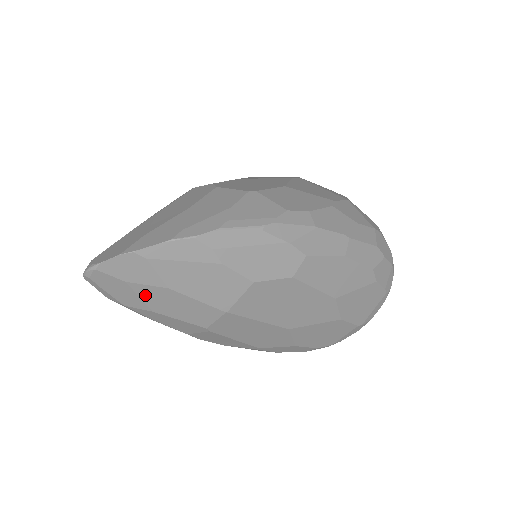
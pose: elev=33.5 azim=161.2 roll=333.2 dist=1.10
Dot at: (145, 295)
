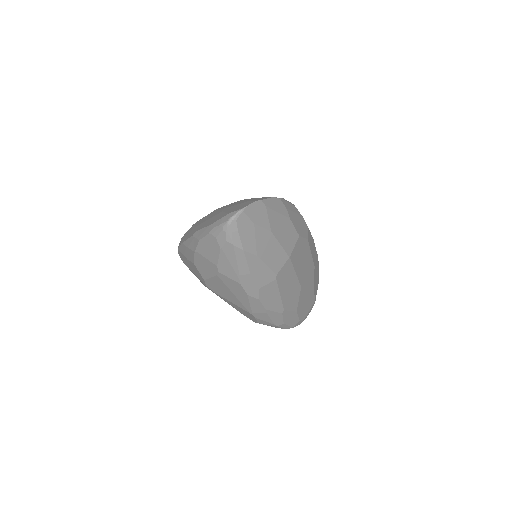
Dot at: (258, 238)
